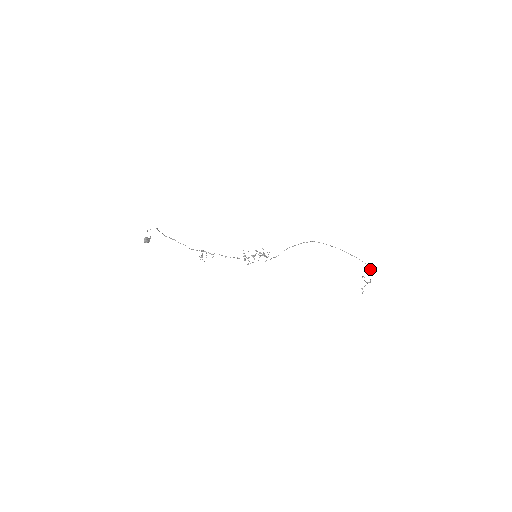
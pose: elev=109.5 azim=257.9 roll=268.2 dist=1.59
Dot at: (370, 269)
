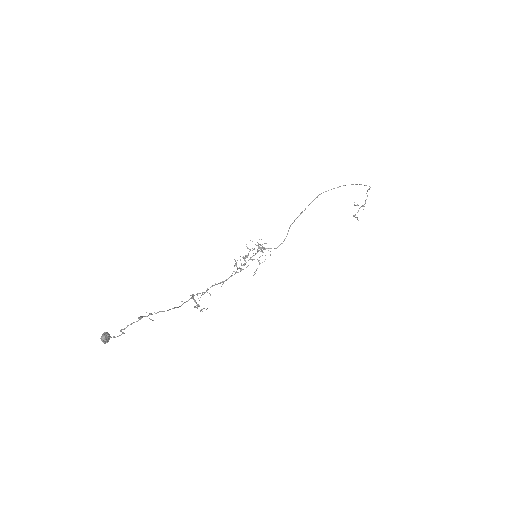
Dot at: (368, 189)
